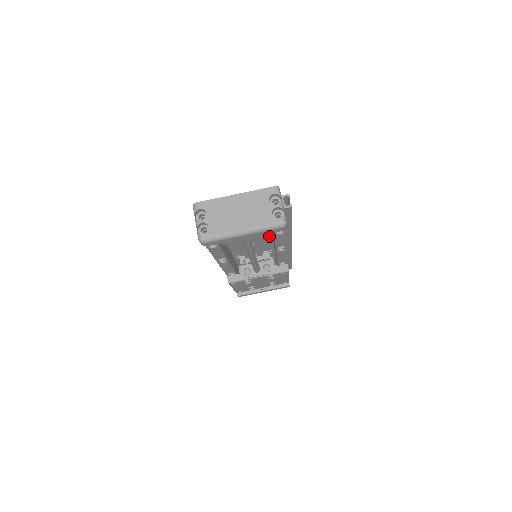
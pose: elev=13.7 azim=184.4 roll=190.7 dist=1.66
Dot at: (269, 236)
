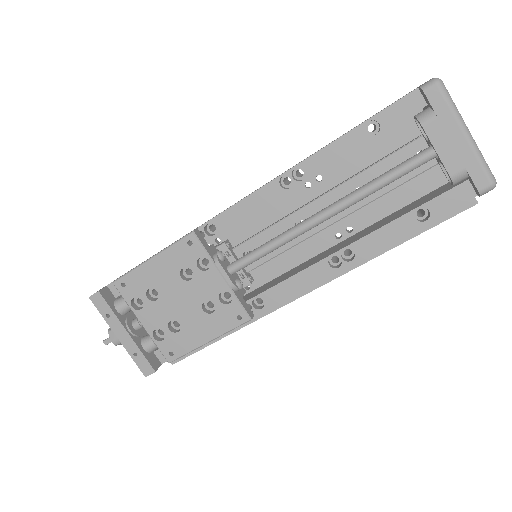
Dot at: (316, 250)
